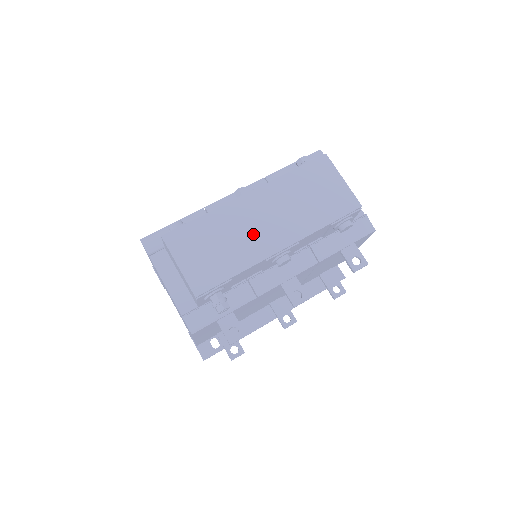
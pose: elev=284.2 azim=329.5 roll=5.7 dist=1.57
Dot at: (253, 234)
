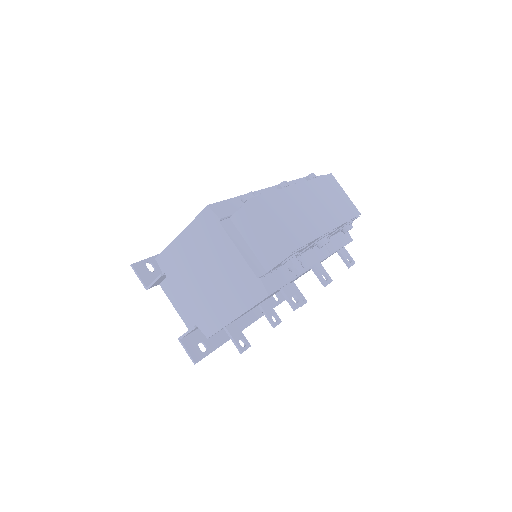
Dot at: (311, 214)
